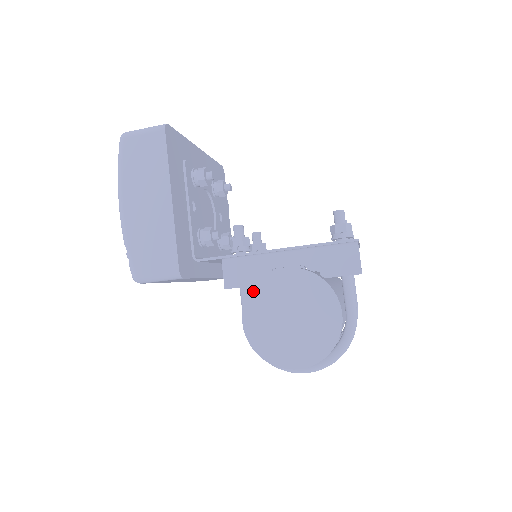
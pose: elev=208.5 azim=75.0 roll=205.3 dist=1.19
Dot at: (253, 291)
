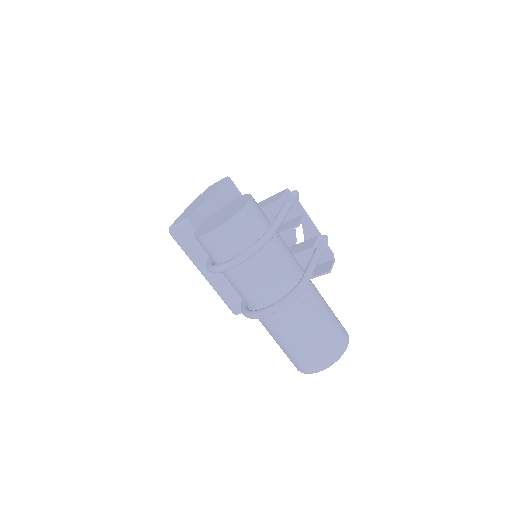
Dot at: (214, 213)
